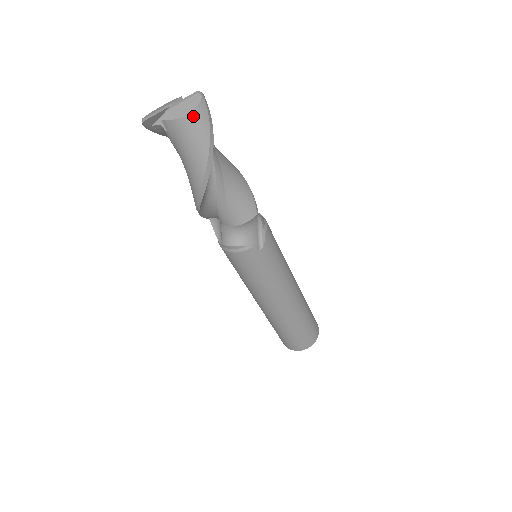
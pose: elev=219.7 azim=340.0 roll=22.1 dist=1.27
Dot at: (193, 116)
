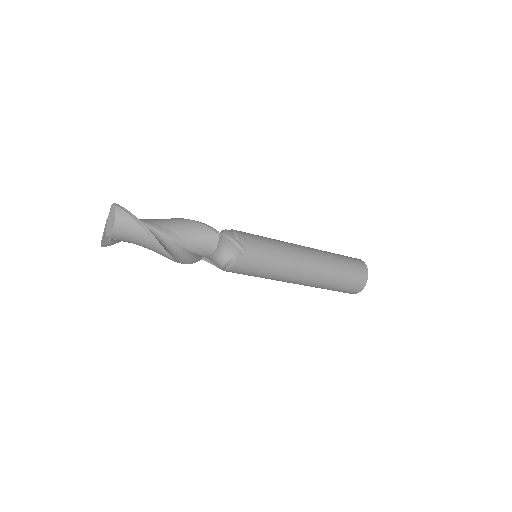
Dot at: (118, 221)
